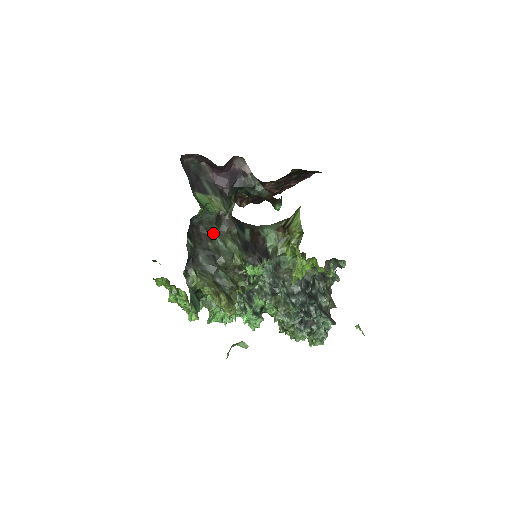
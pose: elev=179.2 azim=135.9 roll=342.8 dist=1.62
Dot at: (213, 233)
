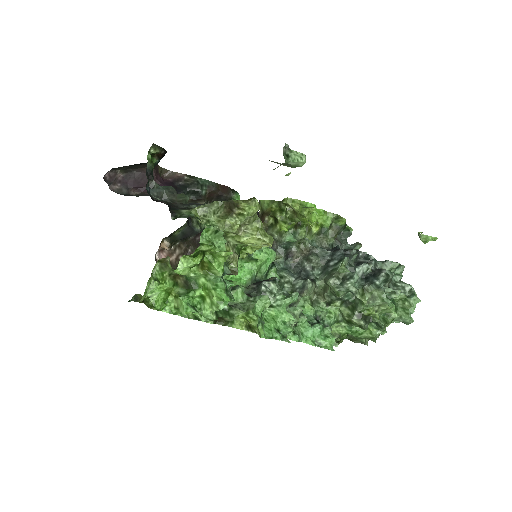
Dot at: (182, 202)
